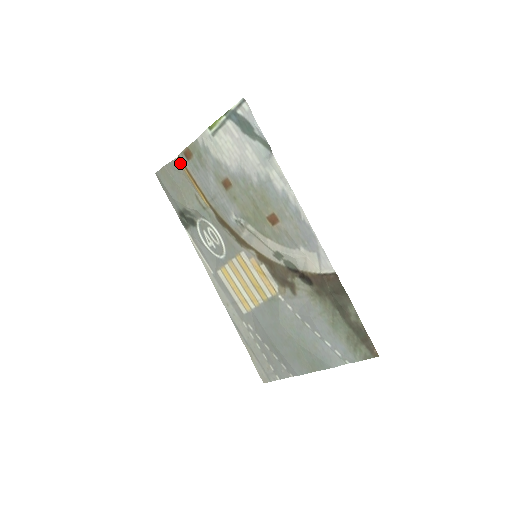
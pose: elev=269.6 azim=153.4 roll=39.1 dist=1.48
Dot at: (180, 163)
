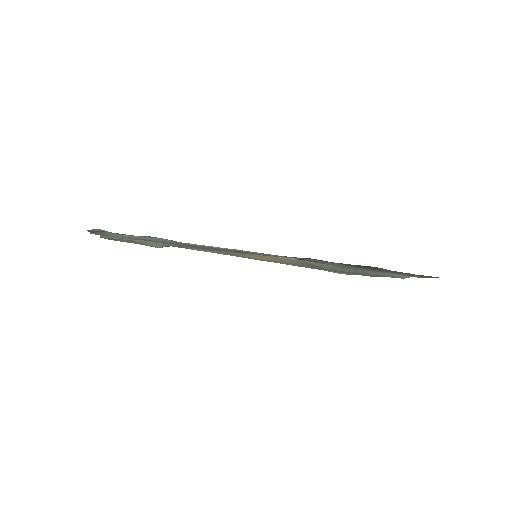
Dot at: occluded
